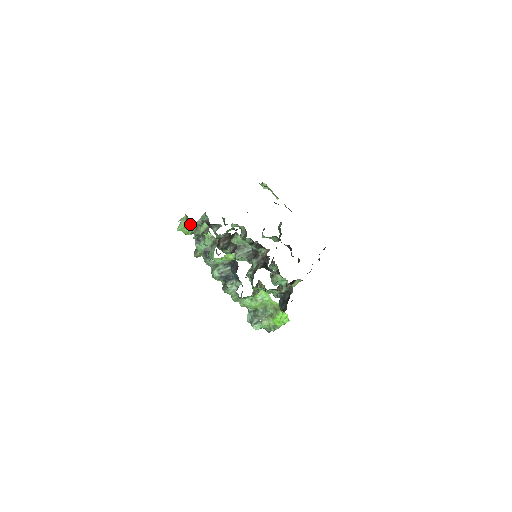
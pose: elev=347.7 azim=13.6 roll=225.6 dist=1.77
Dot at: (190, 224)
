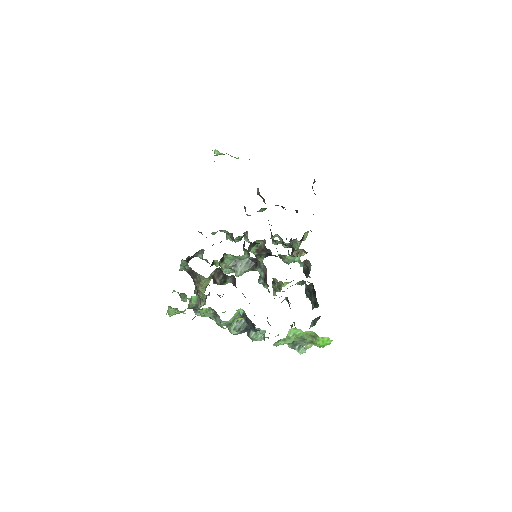
Dot at: occluded
